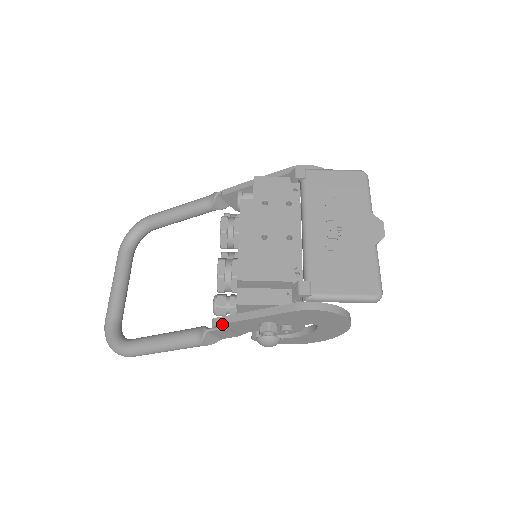
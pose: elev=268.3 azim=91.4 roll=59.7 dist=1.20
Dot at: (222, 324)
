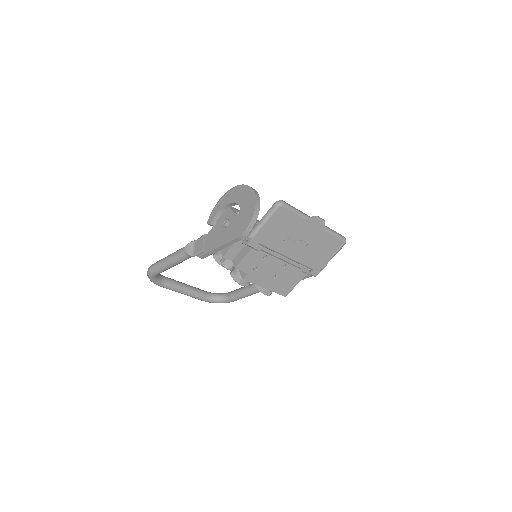
Dot at: occluded
